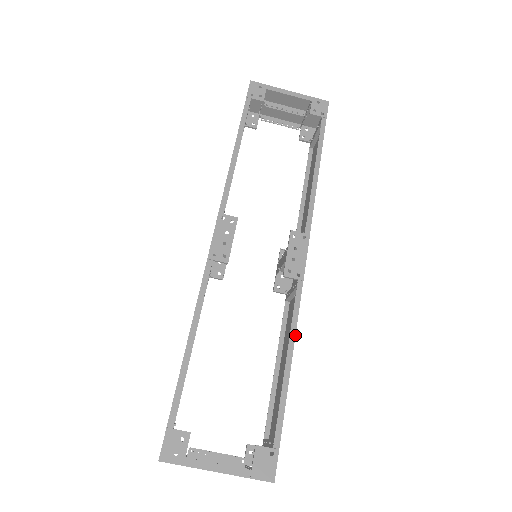
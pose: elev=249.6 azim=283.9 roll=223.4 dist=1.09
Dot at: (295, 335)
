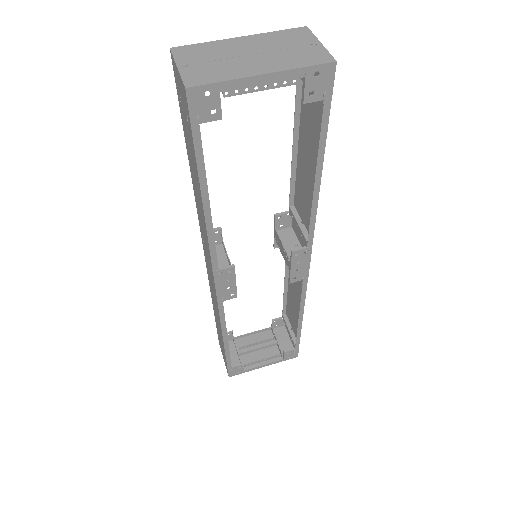
Dot at: (296, 167)
